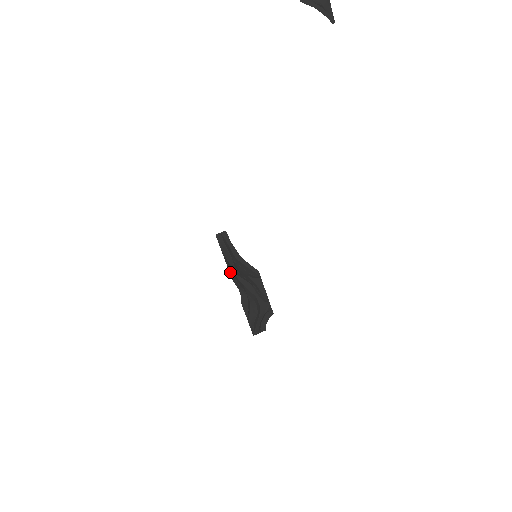
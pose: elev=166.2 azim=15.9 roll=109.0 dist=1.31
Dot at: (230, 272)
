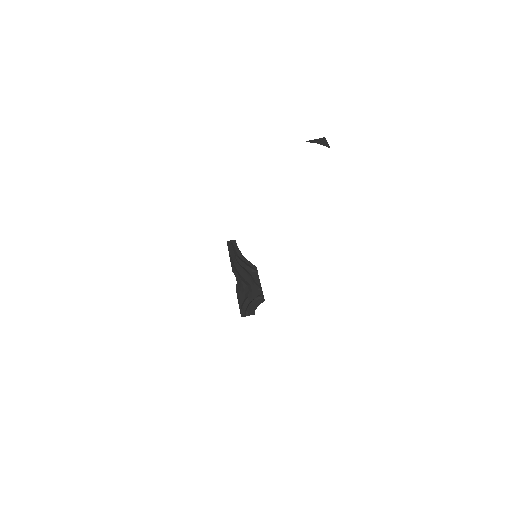
Dot at: (231, 265)
